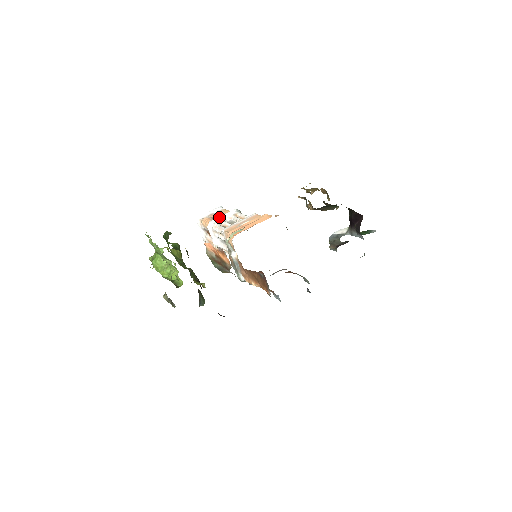
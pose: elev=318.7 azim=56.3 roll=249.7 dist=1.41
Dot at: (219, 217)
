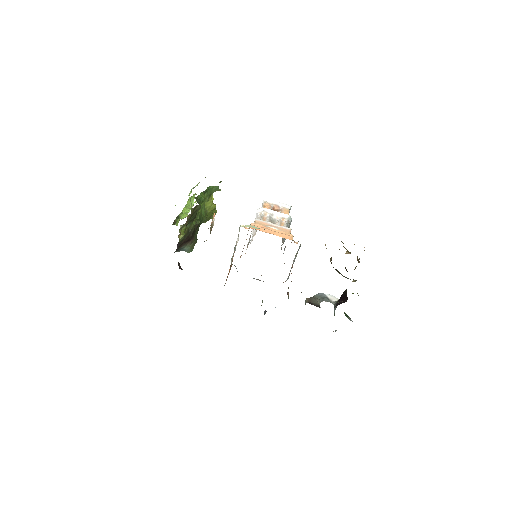
Dot at: (271, 210)
